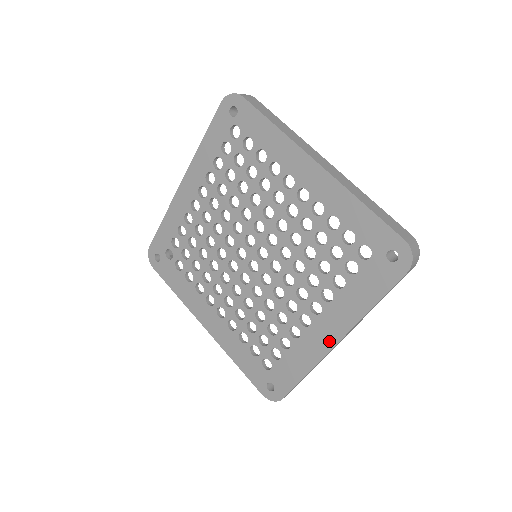
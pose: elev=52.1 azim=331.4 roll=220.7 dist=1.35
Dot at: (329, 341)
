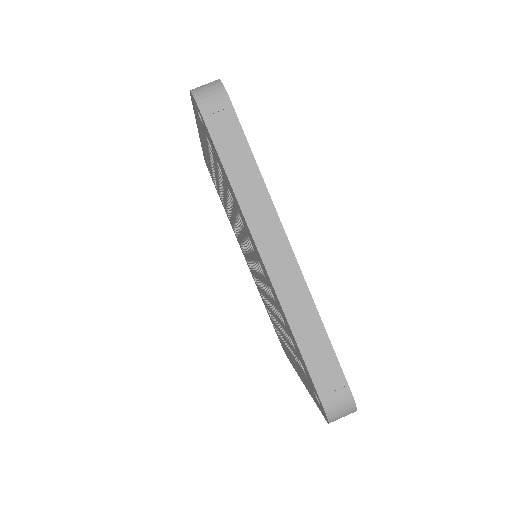
Dot at: (263, 265)
